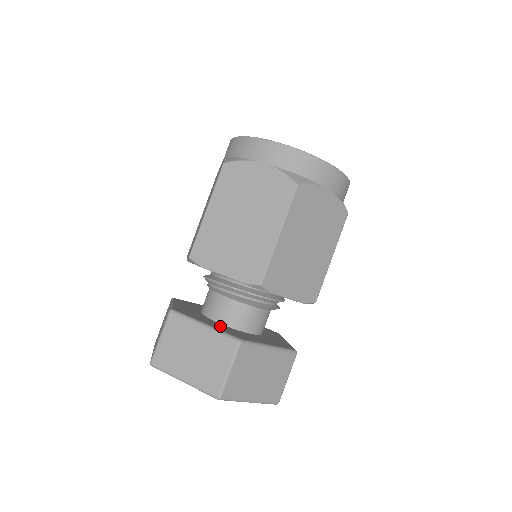
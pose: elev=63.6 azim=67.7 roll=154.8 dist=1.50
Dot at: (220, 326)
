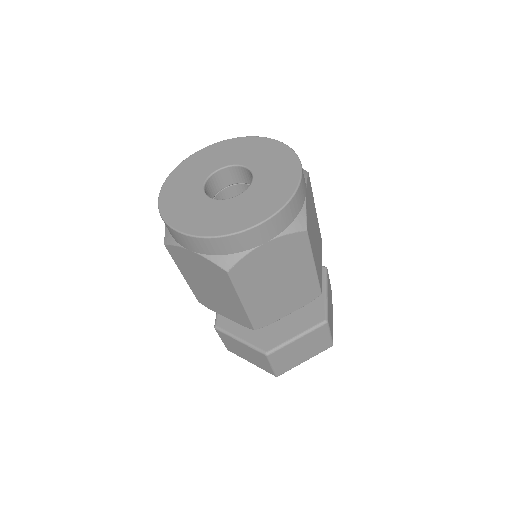
Dot at: (254, 330)
